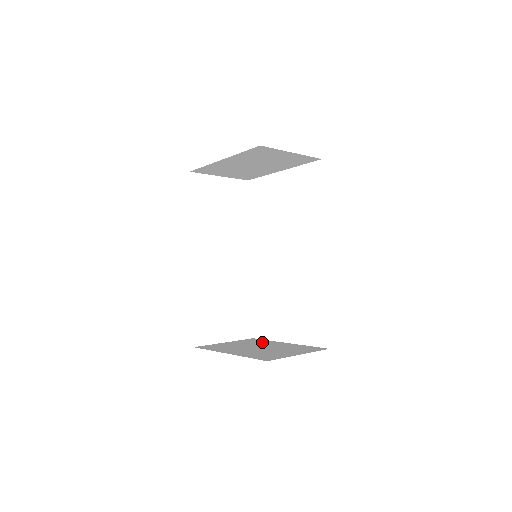
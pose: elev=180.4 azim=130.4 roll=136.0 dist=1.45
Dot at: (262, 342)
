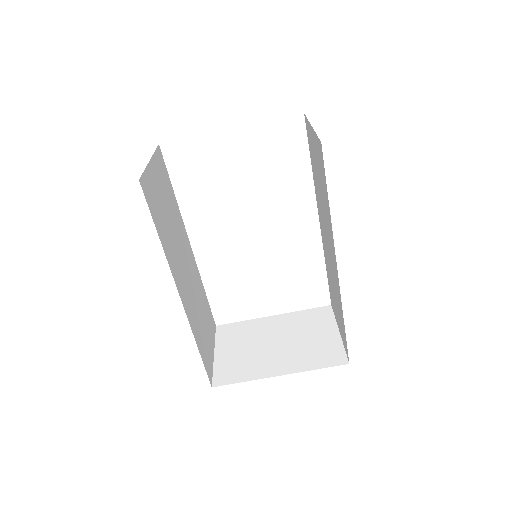
Dot at: (249, 329)
